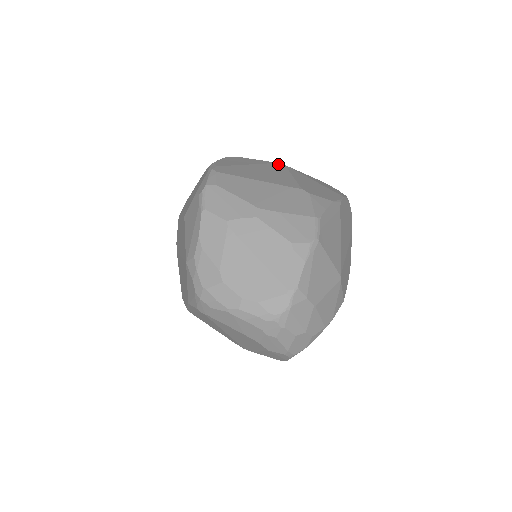
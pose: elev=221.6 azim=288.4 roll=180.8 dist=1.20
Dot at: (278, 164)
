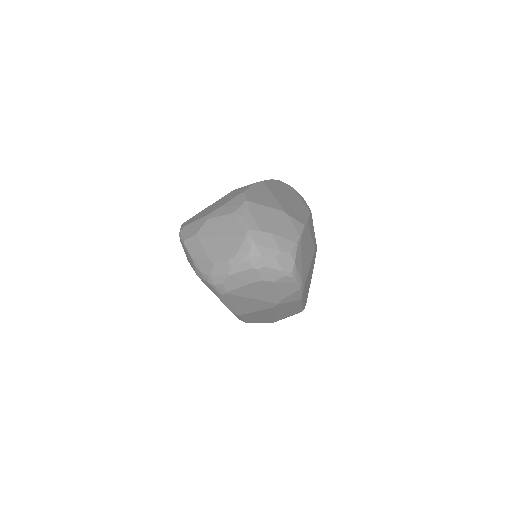
Dot at: occluded
